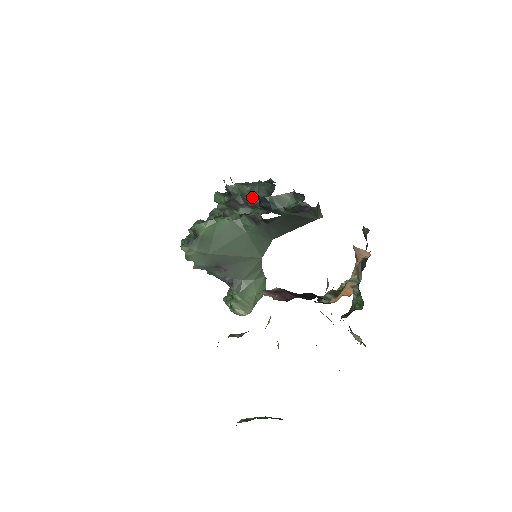
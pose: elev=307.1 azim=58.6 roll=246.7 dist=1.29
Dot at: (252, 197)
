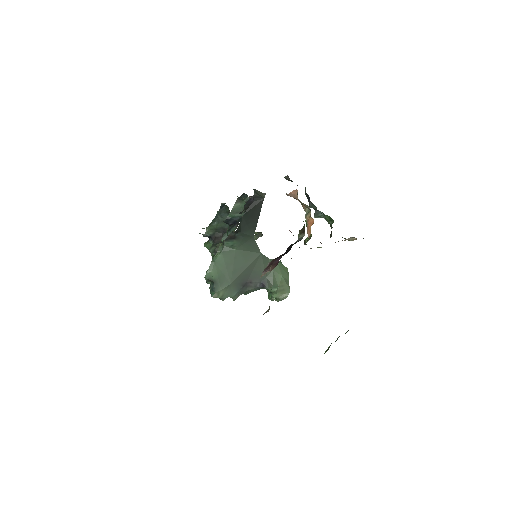
Dot at: (223, 225)
